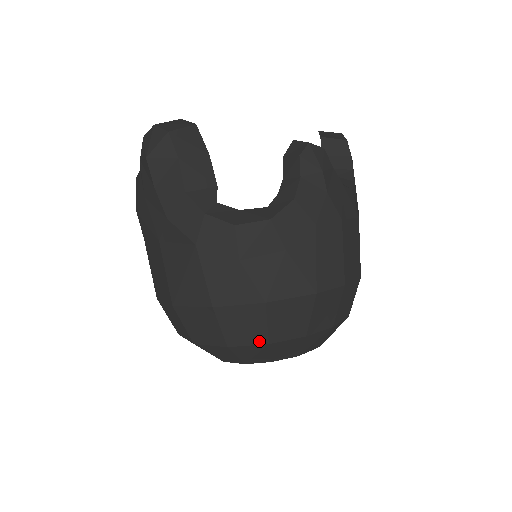
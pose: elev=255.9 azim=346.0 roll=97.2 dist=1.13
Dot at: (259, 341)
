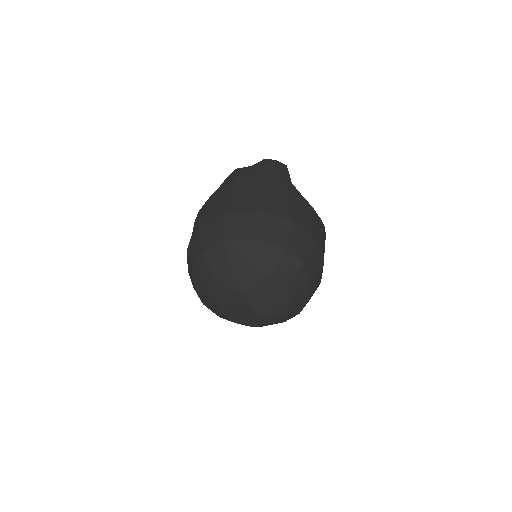
Dot at: (300, 259)
